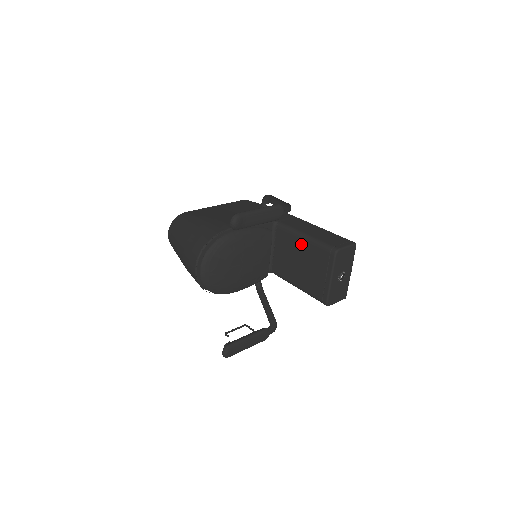
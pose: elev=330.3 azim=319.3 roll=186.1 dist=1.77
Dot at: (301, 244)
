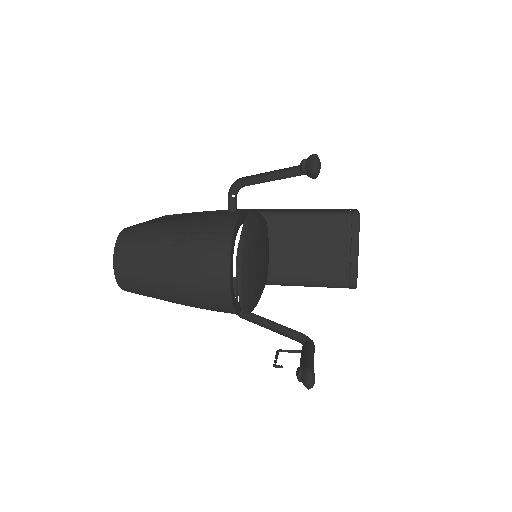
Dot at: (304, 225)
